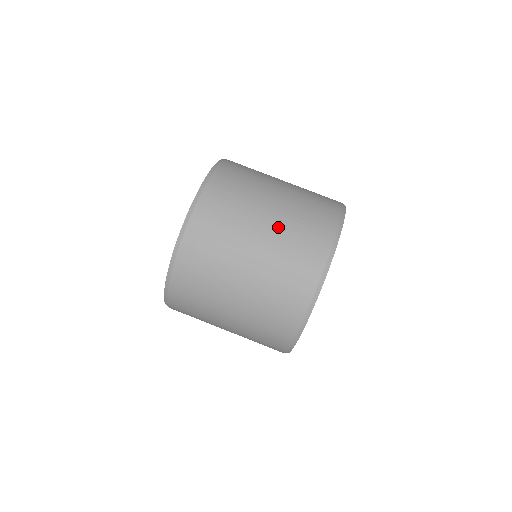
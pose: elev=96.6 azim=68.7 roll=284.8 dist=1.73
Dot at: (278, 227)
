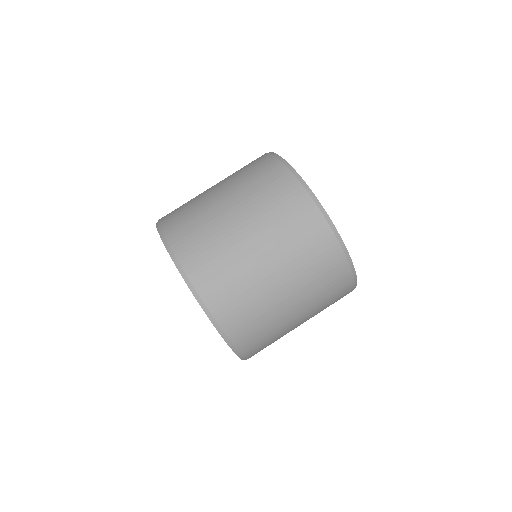
Dot at: (252, 214)
